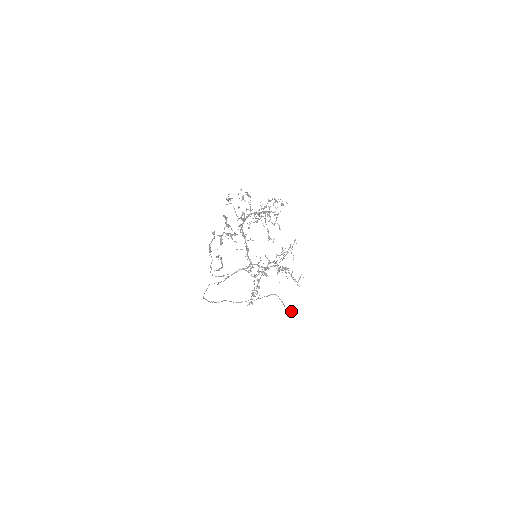
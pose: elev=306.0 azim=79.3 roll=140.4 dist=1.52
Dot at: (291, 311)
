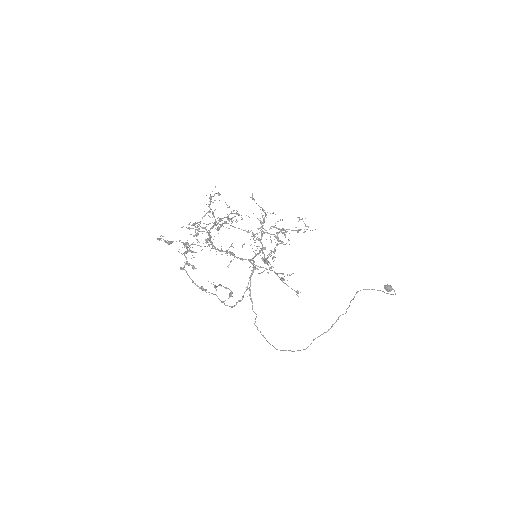
Dot at: (387, 285)
